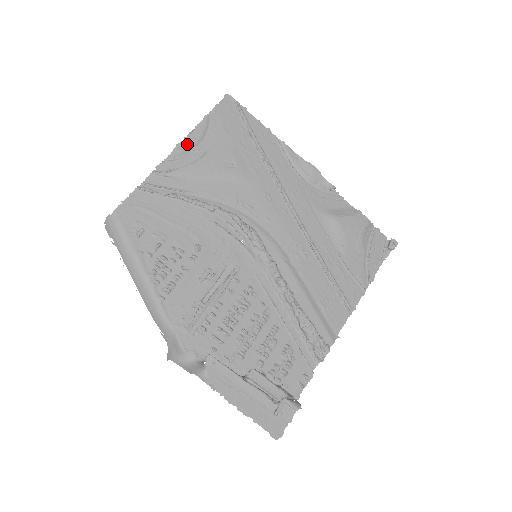
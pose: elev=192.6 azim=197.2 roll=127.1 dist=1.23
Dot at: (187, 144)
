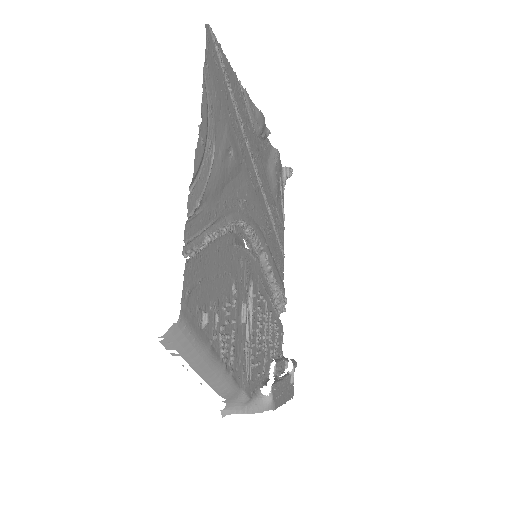
Dot at: (202, 145)
